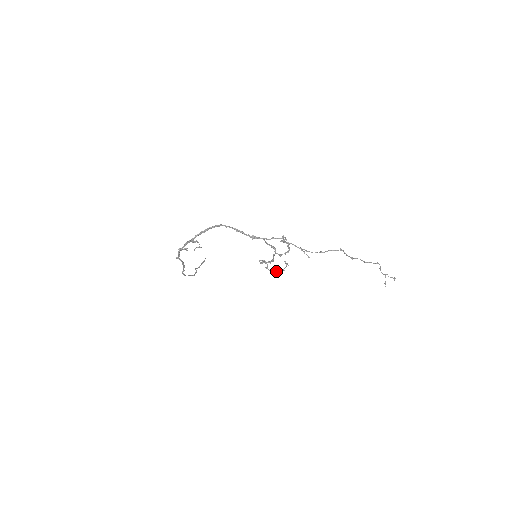
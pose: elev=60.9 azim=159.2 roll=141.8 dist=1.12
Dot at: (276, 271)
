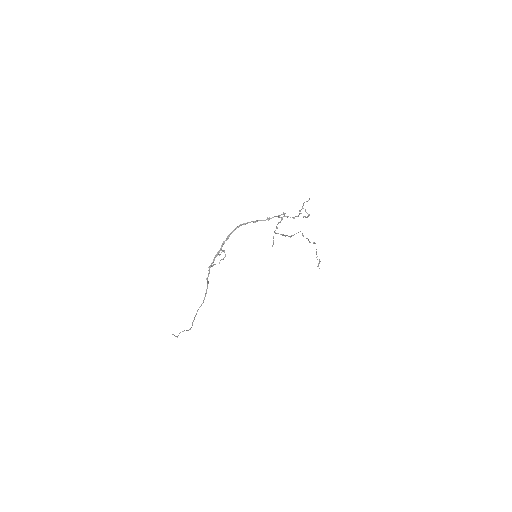
Dot at: (308, 215)
